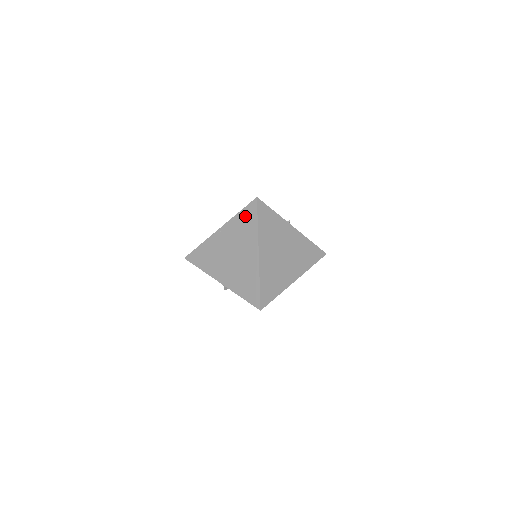
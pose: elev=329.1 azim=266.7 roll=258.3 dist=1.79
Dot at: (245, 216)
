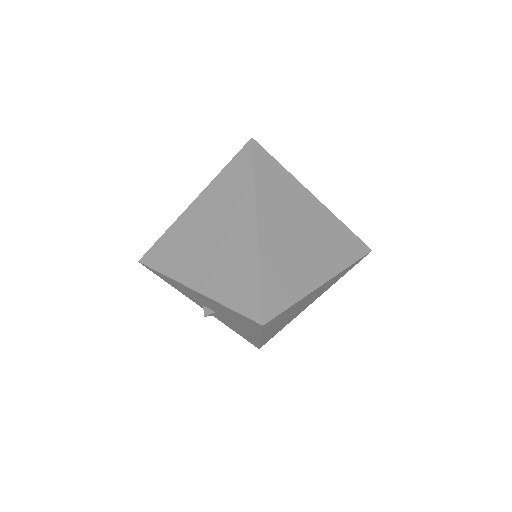
Dot at: (233, 171)
